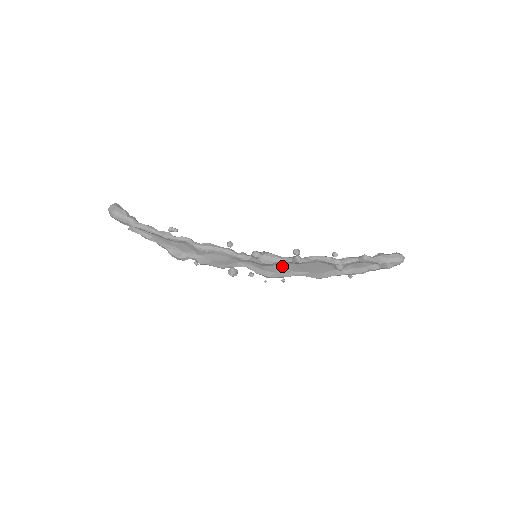
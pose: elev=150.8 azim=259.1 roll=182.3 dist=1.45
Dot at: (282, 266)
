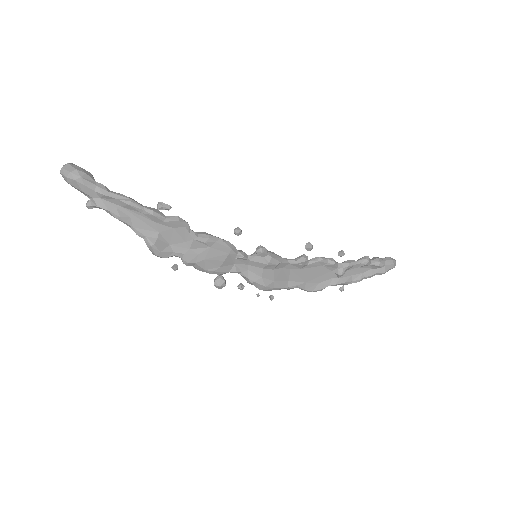
Dot at: (282, 271)
